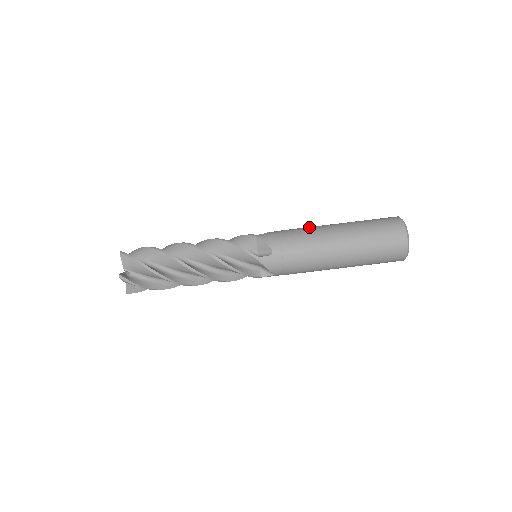
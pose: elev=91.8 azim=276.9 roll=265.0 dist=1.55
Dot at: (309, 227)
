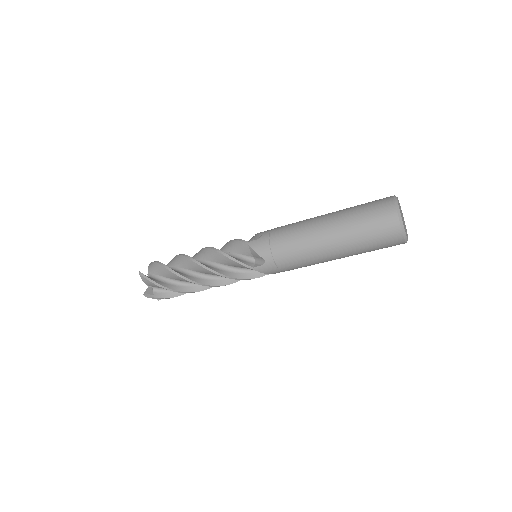
Dot at: (303, 253)
